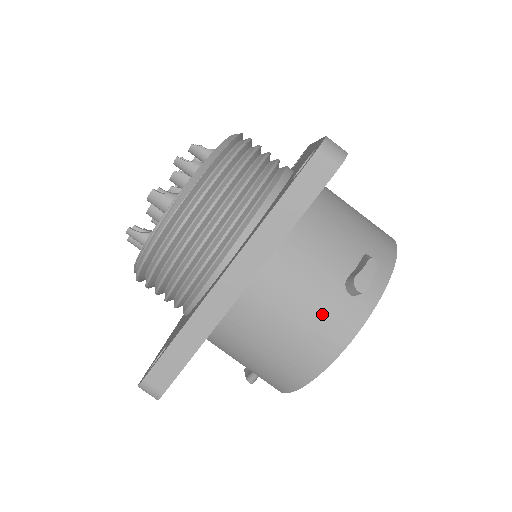
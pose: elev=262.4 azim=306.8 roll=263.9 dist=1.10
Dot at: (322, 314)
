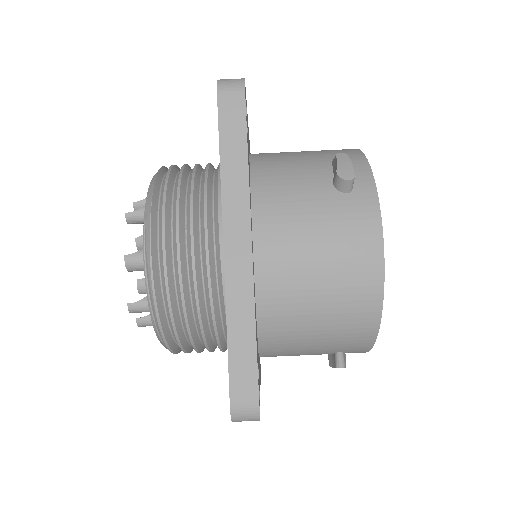
Dot at: (338, 225)
